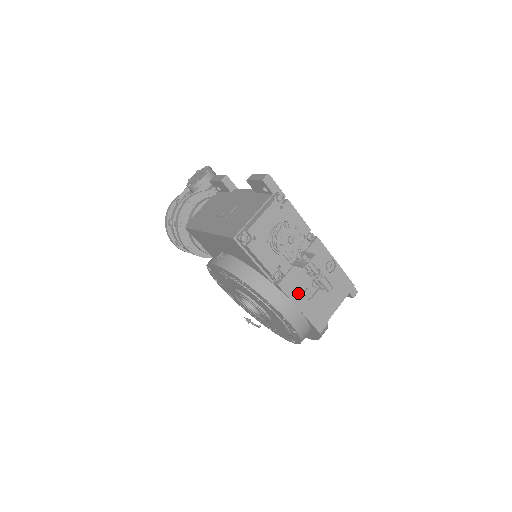
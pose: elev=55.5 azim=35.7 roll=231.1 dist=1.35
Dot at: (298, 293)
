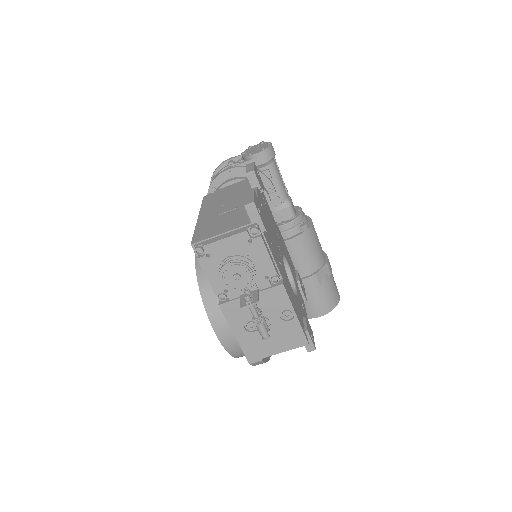
Dot at: (239, 321)
